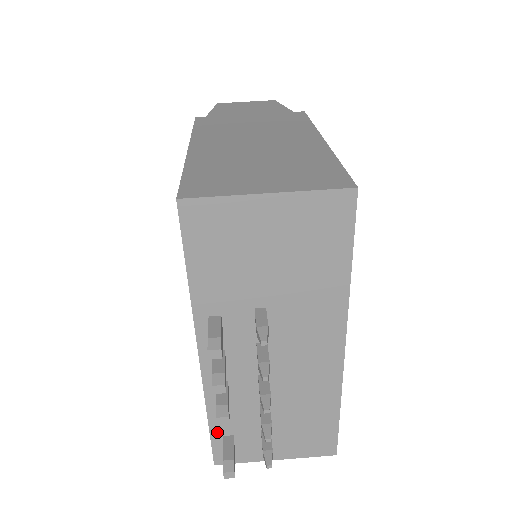
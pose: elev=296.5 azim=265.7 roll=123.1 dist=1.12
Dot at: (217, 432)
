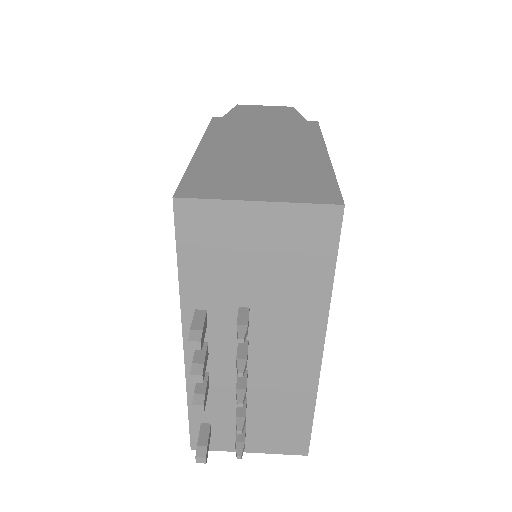
Dot at: (196, 419)
